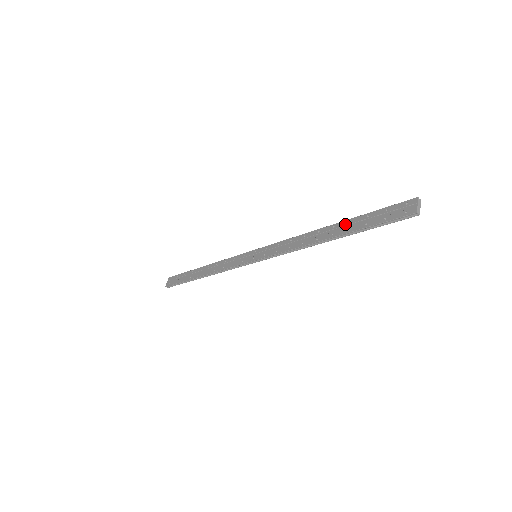
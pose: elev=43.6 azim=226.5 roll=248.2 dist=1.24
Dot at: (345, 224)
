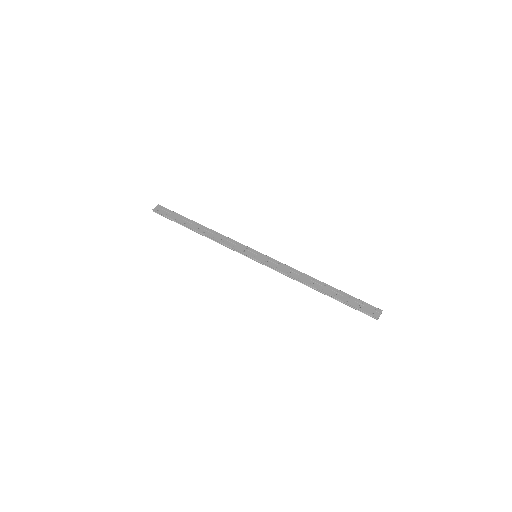
Dot at: (333, 290)
